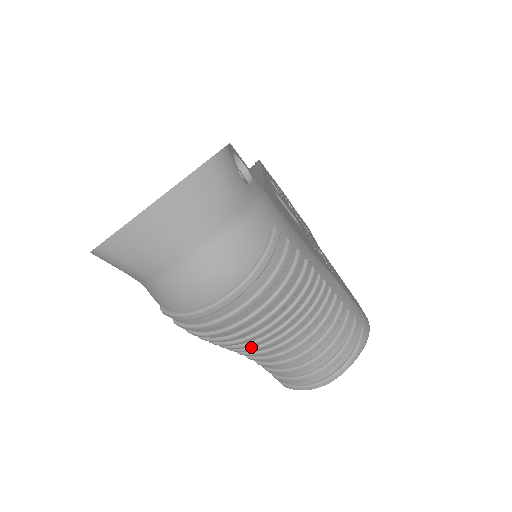
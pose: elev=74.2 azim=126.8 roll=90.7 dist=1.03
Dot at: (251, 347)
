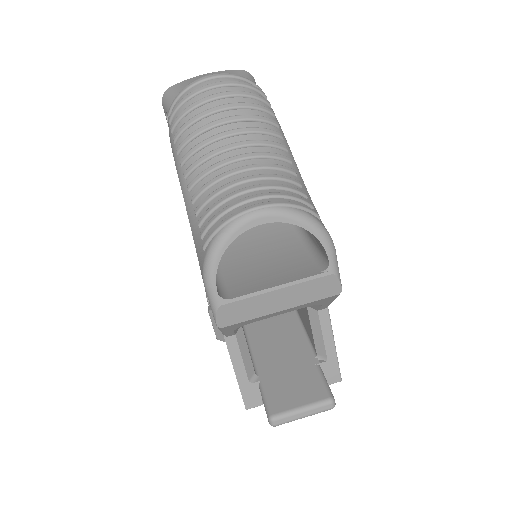
Dot at: (201, 157)
